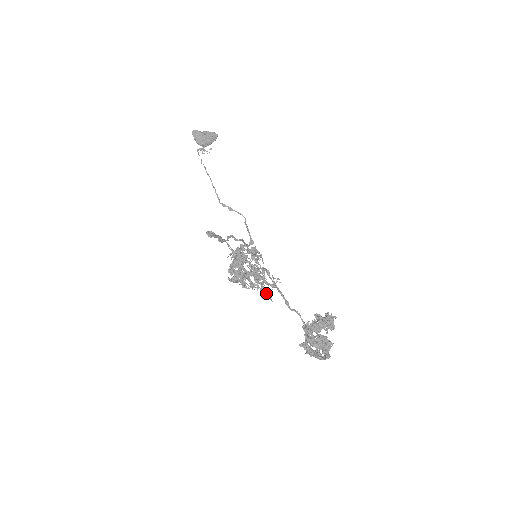
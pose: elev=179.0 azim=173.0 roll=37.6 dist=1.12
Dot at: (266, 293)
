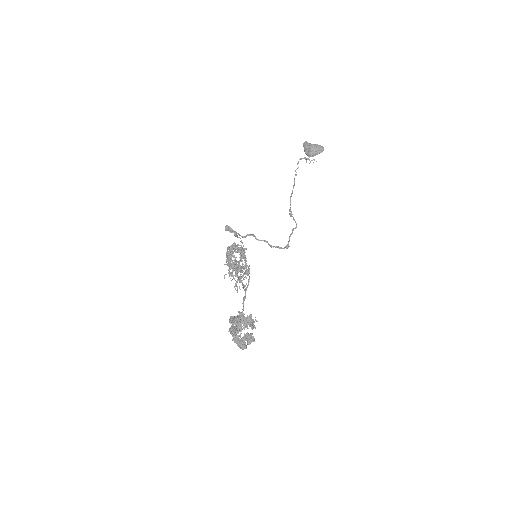
Dot at: (236, 285)
